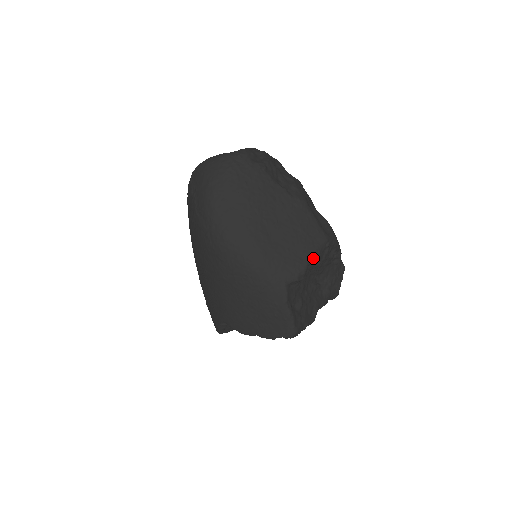
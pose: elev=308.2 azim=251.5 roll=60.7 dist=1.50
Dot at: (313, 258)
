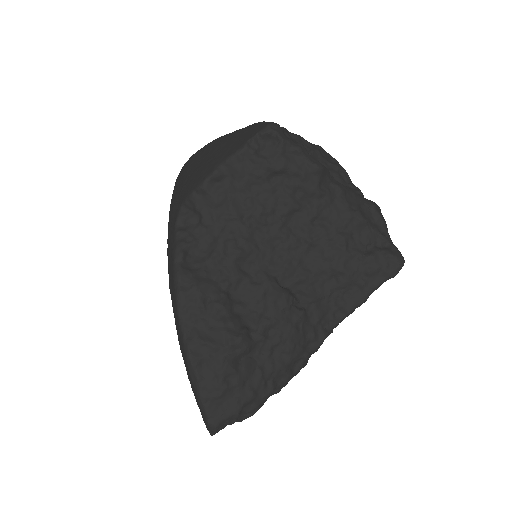
Dot at: (296, 135)
